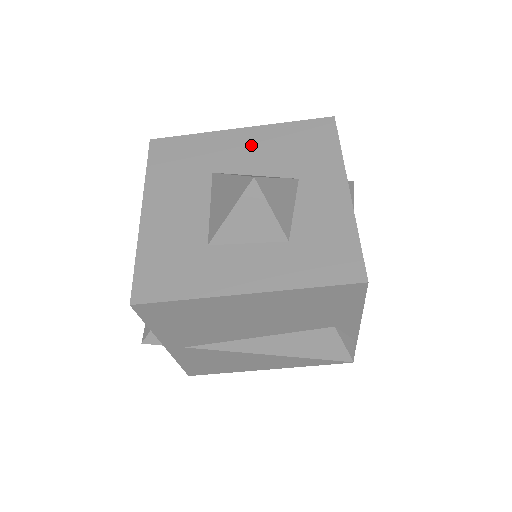
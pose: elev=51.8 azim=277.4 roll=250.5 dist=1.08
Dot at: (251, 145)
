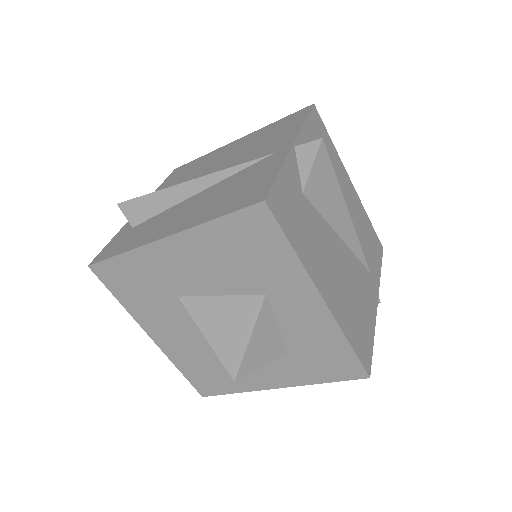
Dot at: (192, 260)
